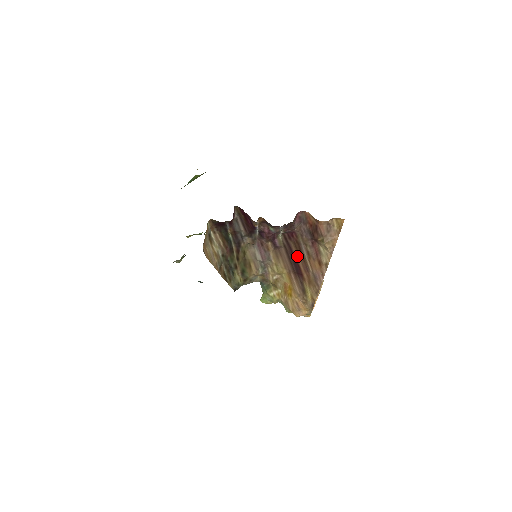
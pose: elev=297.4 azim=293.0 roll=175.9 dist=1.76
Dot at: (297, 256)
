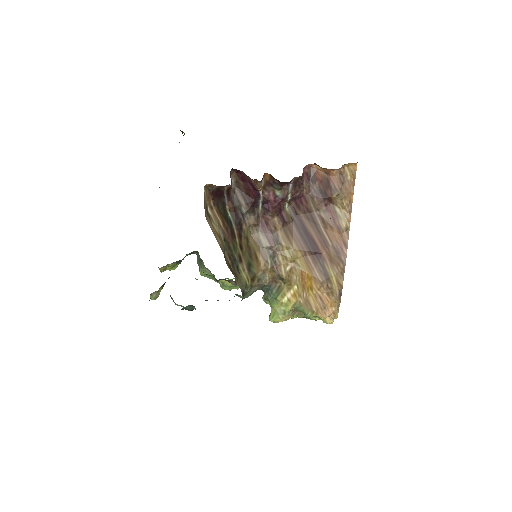
Dot at: (310, 229)
